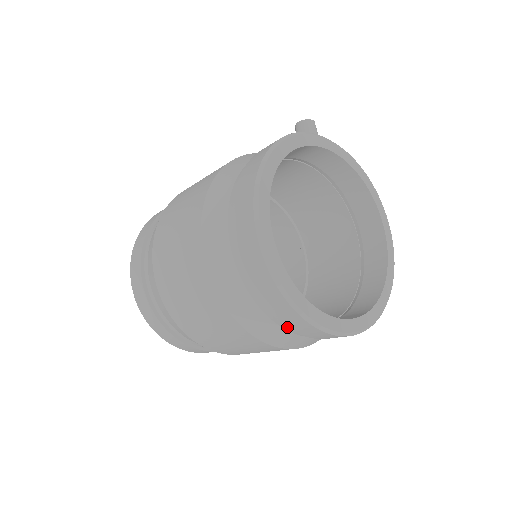
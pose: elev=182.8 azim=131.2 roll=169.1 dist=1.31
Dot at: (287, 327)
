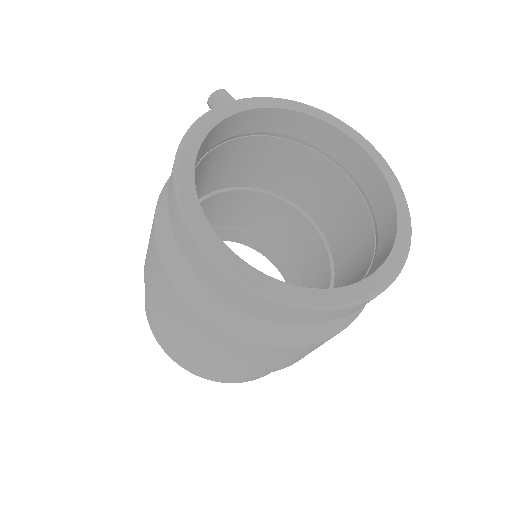
Dot at: occluded
